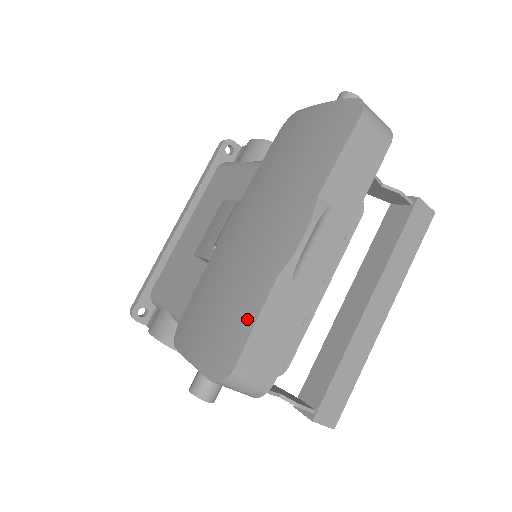
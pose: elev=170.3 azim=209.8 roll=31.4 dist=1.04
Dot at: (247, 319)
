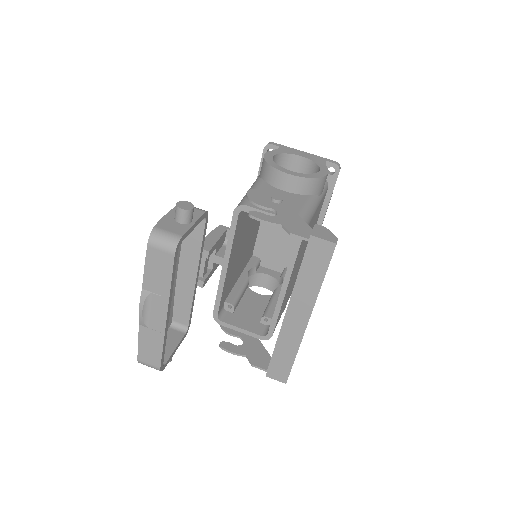
Dot at: occluded
